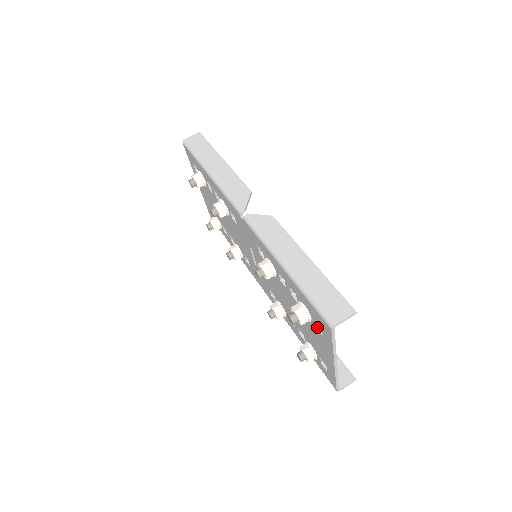
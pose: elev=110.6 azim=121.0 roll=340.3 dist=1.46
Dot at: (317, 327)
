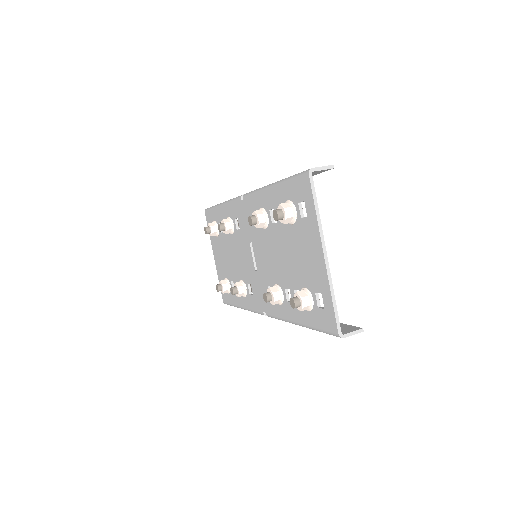
Dot at: (302, 217)
